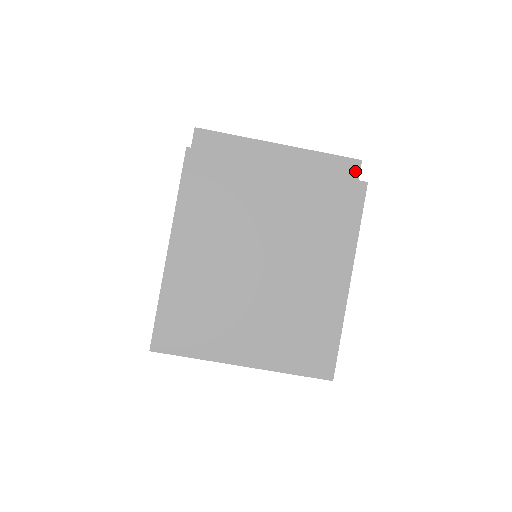
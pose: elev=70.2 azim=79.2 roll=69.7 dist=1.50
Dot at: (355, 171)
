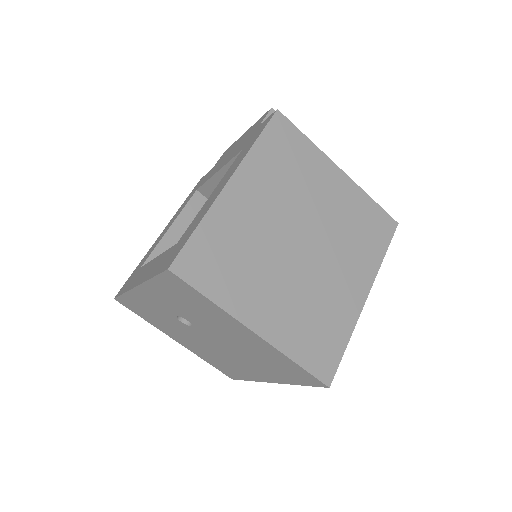
Dot at: occluded
